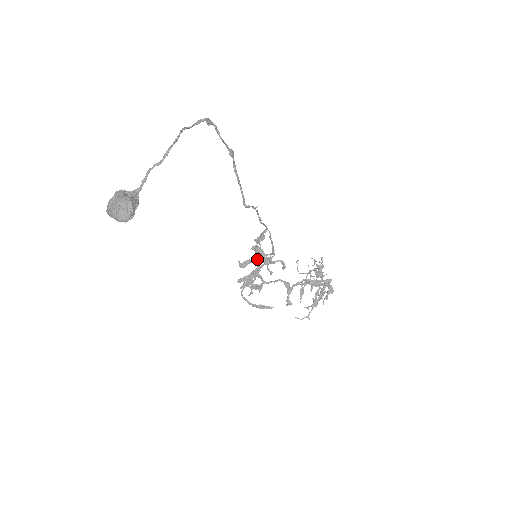
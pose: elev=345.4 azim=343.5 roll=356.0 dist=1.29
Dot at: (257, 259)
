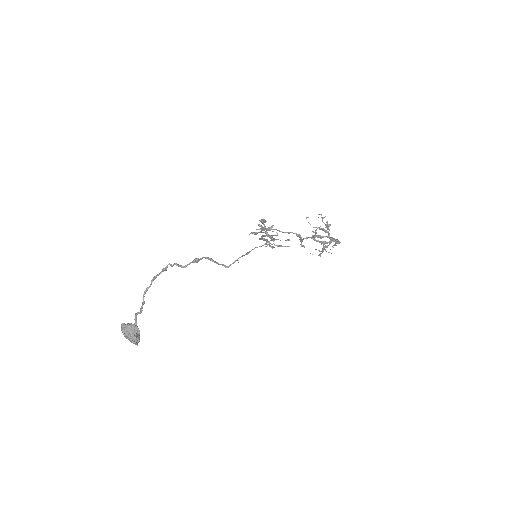
Dot at: occluded
